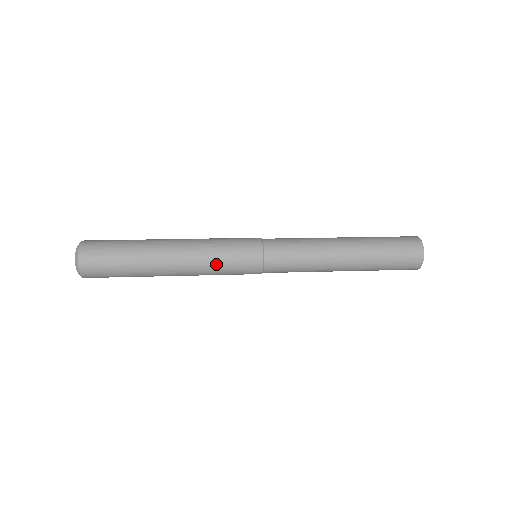
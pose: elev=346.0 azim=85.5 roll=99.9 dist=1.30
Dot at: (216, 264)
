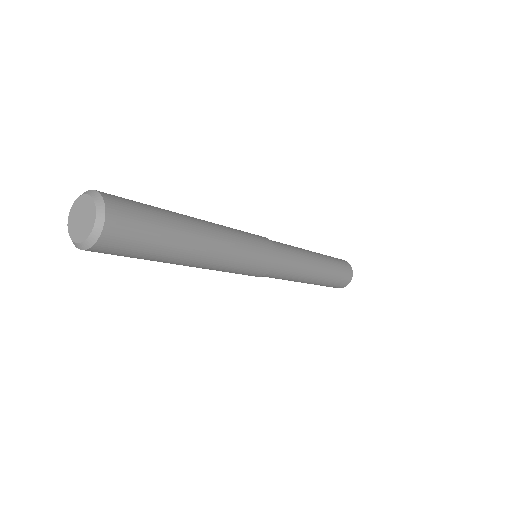
Dot at: (241, 260)
